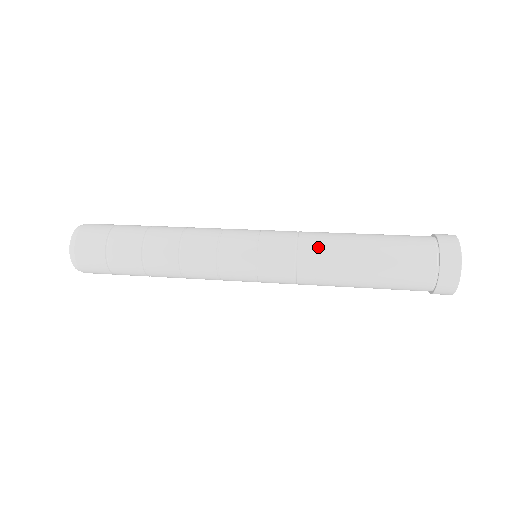
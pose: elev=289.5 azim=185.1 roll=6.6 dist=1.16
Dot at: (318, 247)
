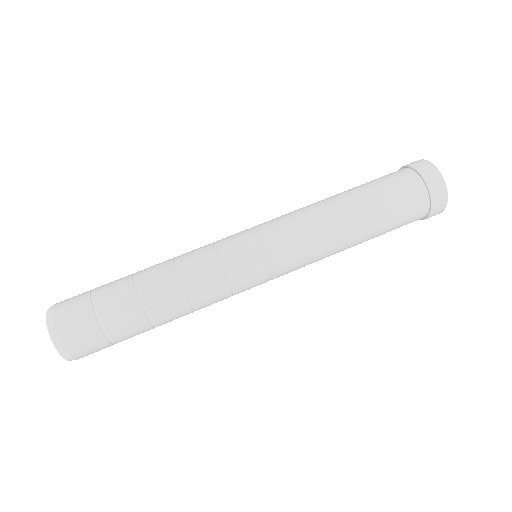
Dot at: (315, 214)
